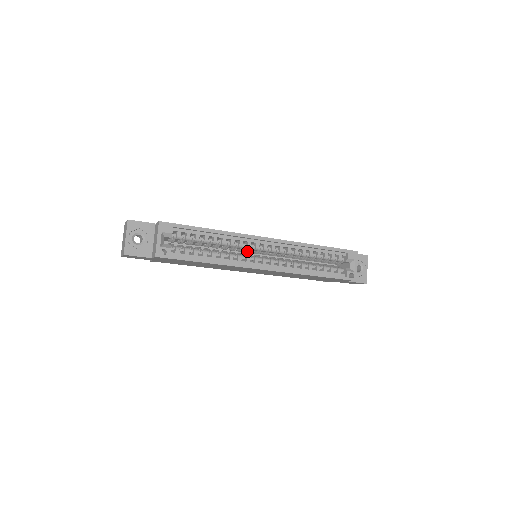
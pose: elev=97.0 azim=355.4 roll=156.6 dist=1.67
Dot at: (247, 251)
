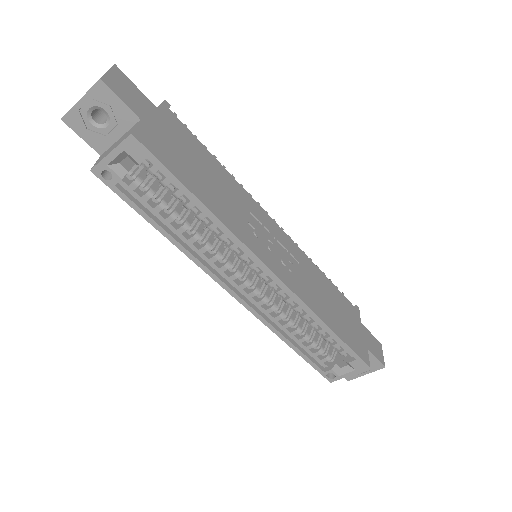
Dot at: occluded
